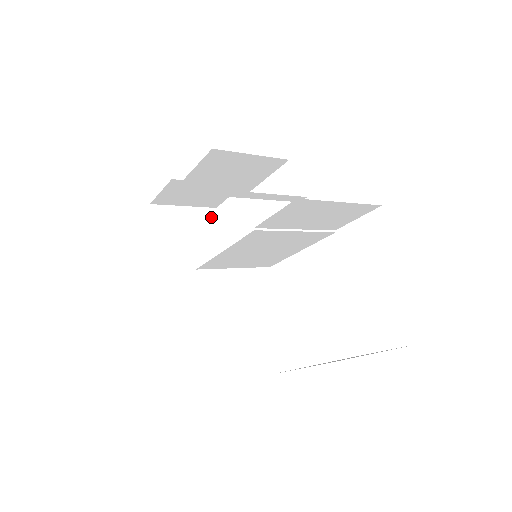
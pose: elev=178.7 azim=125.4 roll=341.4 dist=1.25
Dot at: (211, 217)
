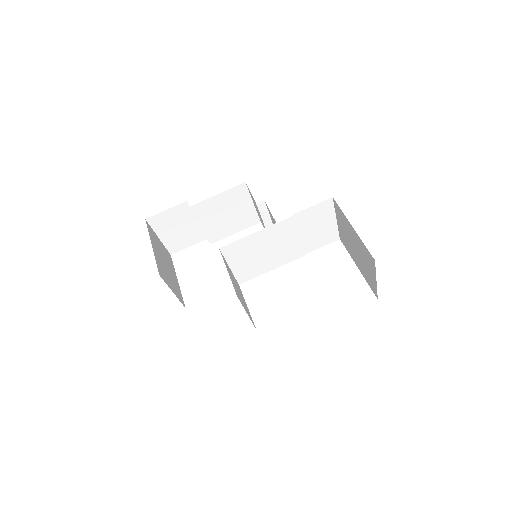
Dot at: (170, 257)
